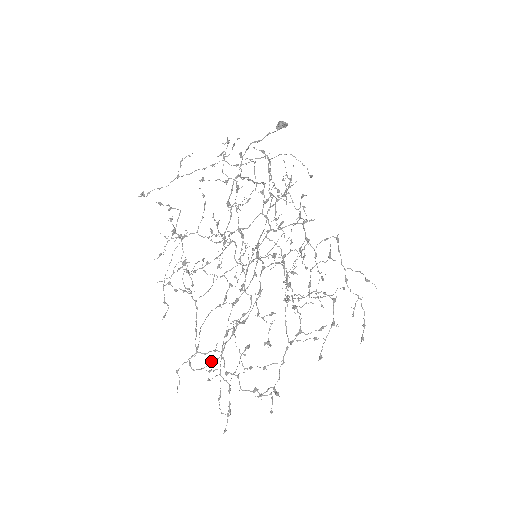
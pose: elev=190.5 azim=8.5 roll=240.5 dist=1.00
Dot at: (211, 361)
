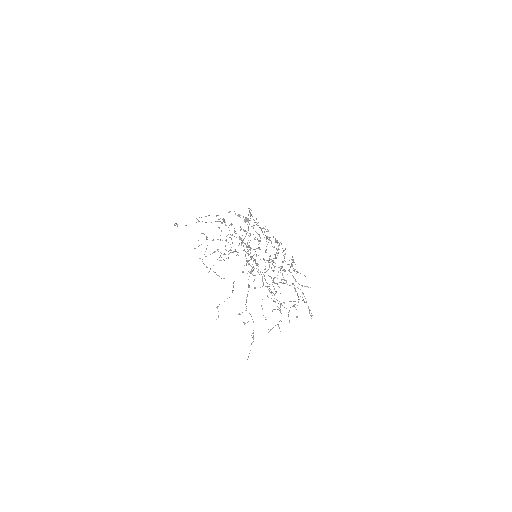
Dot at: occluded
